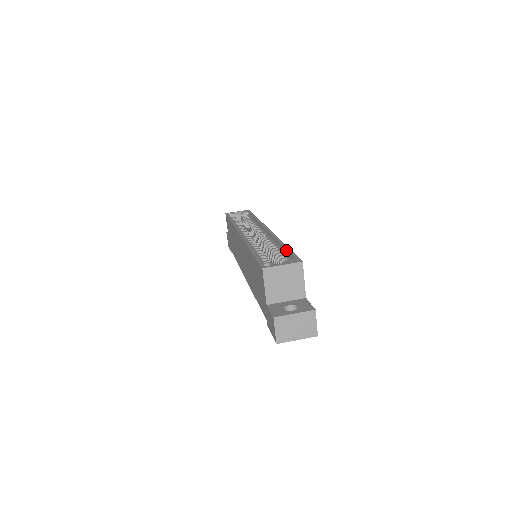
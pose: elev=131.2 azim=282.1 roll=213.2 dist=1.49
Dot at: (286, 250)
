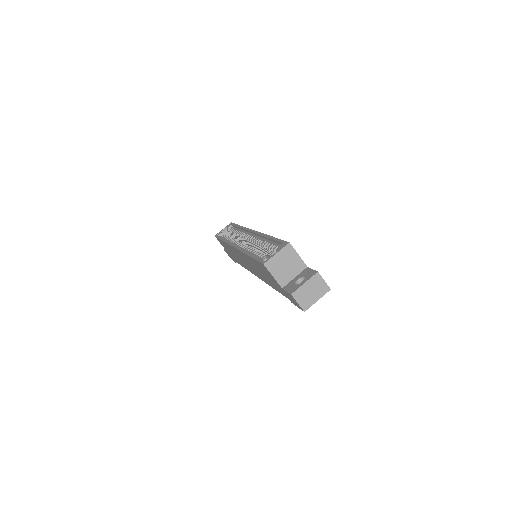
Dot at: (274, 240)
